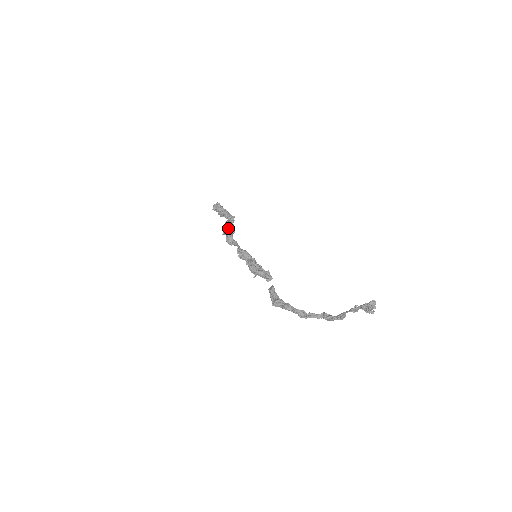
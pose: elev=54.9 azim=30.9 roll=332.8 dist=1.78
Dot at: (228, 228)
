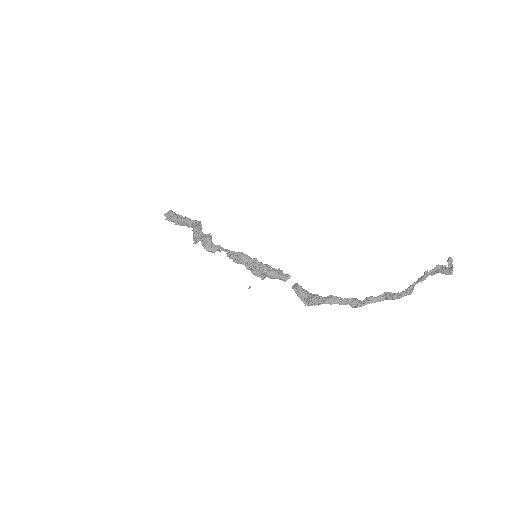
Dot at: (201, 234)
